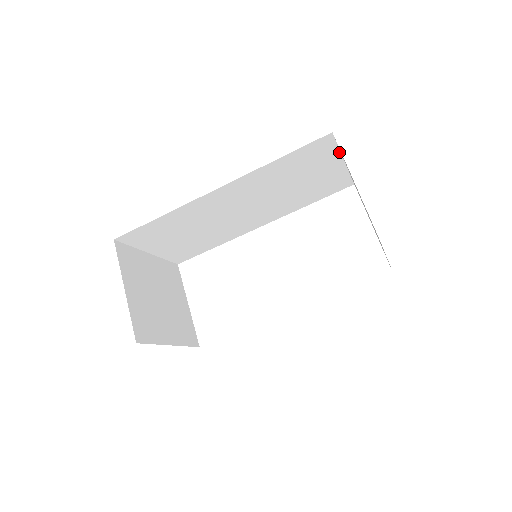
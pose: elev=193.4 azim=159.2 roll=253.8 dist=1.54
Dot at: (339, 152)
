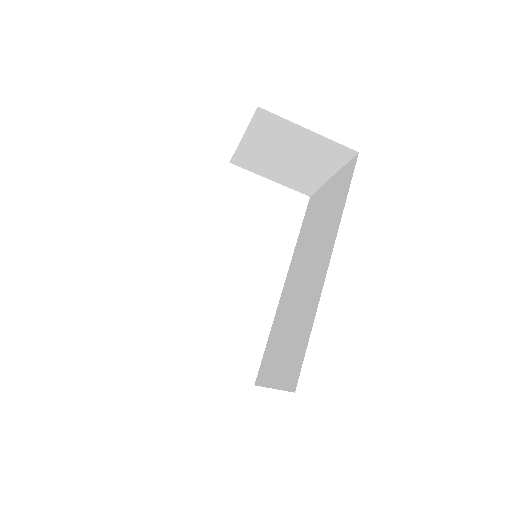
Dot at: occluded
